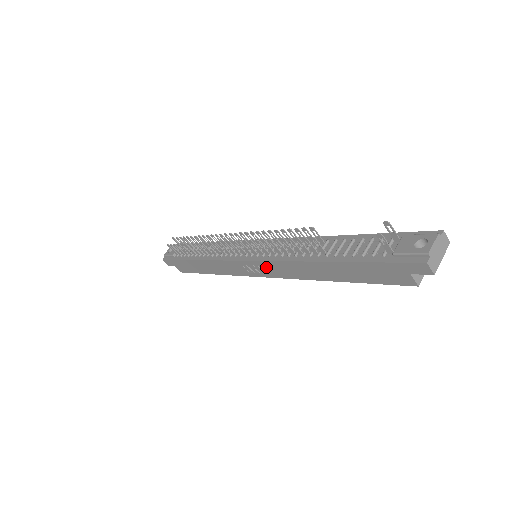
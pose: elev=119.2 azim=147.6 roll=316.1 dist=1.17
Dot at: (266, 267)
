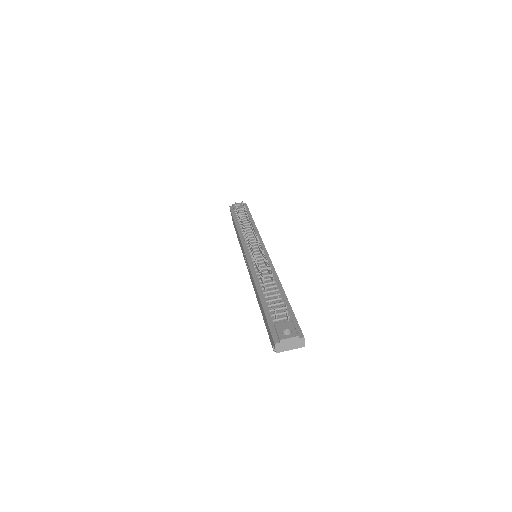
Dot at: occluded
